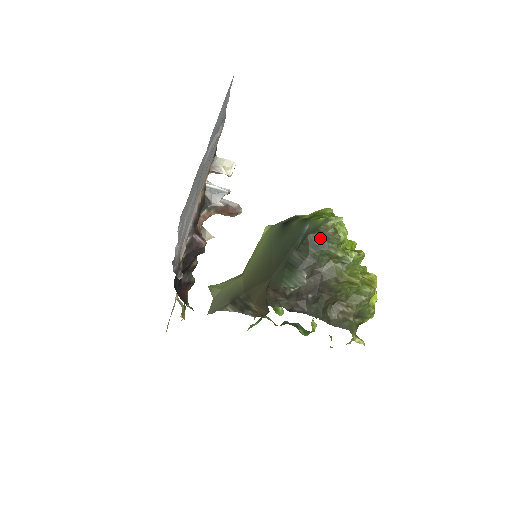
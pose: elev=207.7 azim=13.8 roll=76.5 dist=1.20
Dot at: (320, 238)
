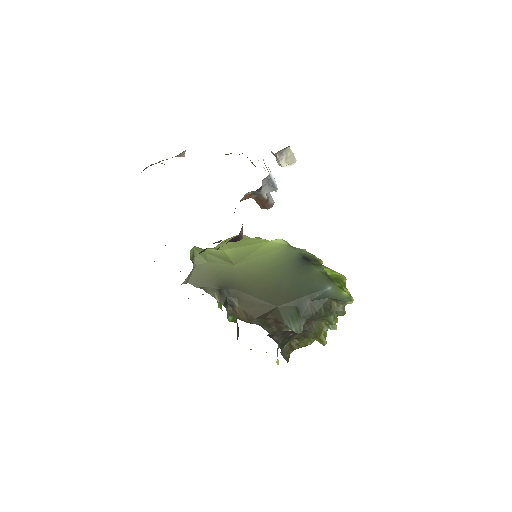
Dot at: (333, 305)
